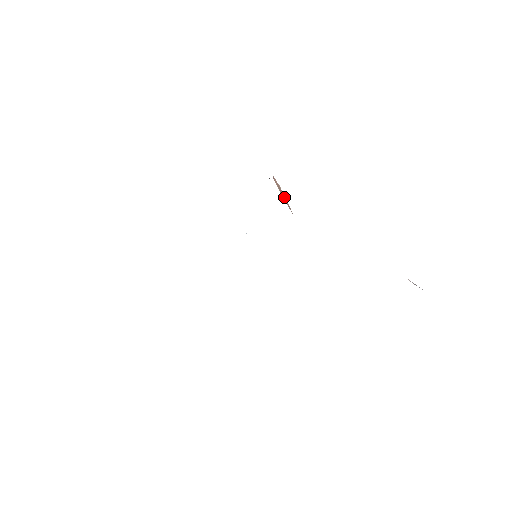
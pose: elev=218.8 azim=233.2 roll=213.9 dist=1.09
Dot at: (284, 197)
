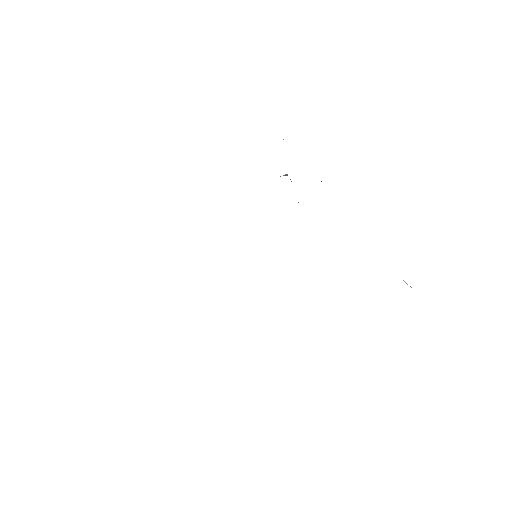
Dot at: occluded
